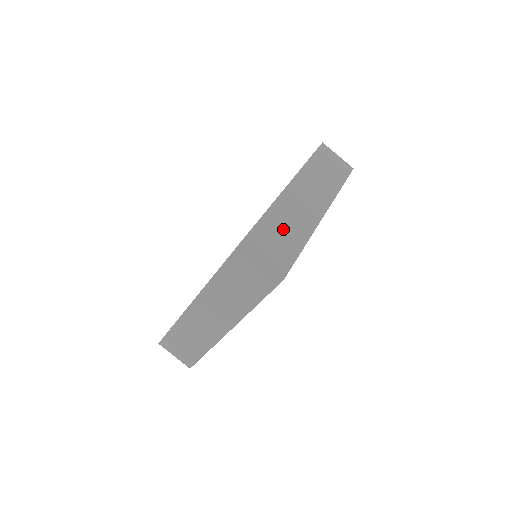
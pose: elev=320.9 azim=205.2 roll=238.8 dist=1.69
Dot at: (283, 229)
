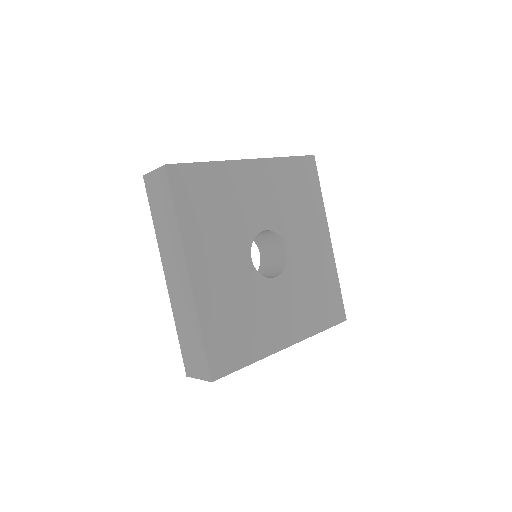
Dot at: occluded
